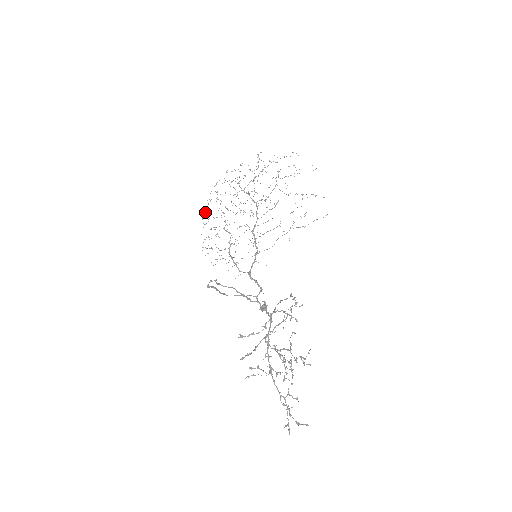
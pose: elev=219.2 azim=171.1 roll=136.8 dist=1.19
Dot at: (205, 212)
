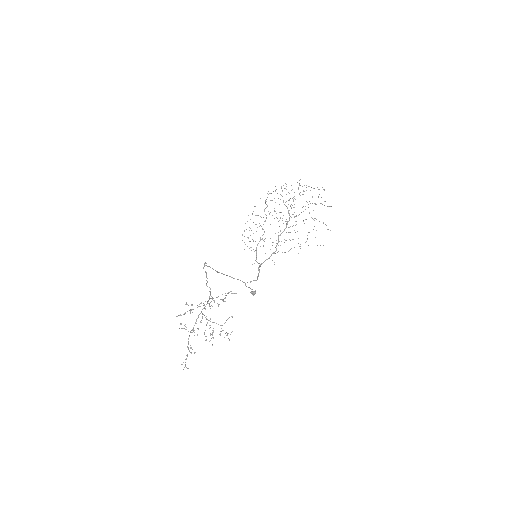
Dot at: occluded
